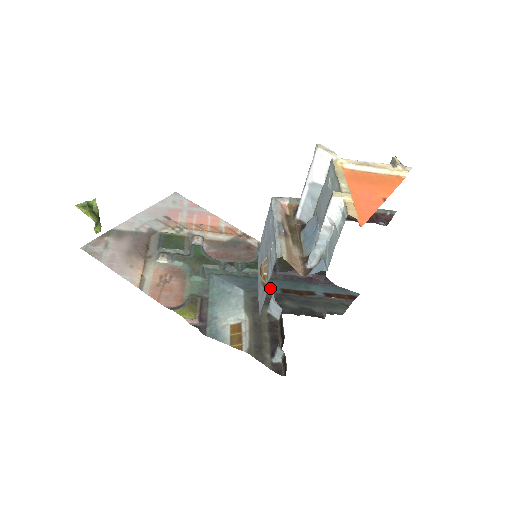
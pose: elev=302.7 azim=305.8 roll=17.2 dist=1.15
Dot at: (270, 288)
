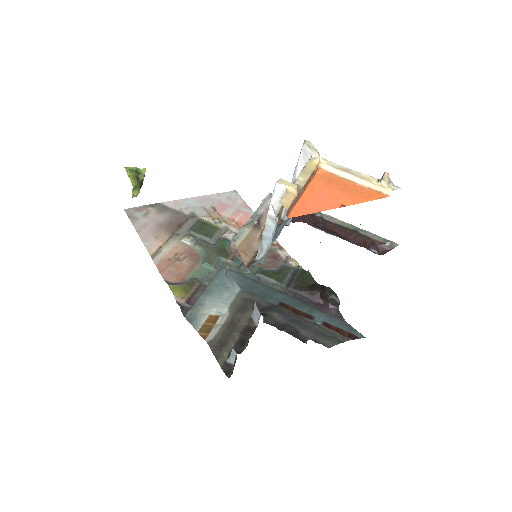
Dot at: (270, 297)
